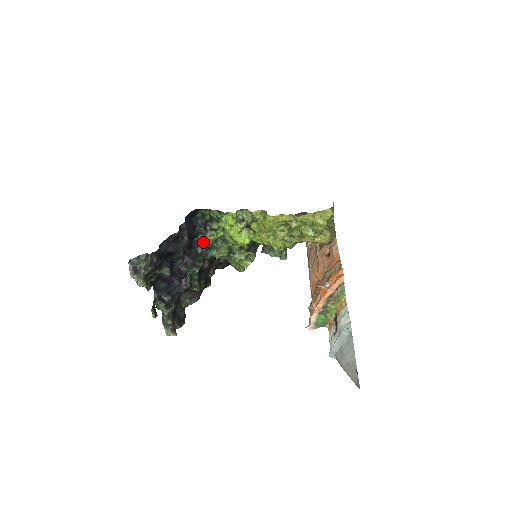
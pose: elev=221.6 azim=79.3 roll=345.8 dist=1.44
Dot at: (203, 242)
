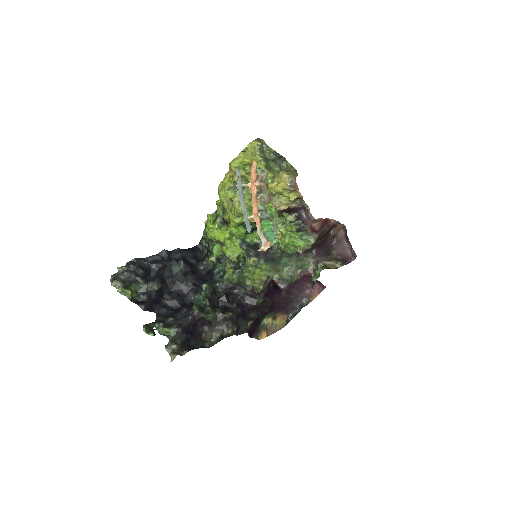
Dot at: (212, 272)
